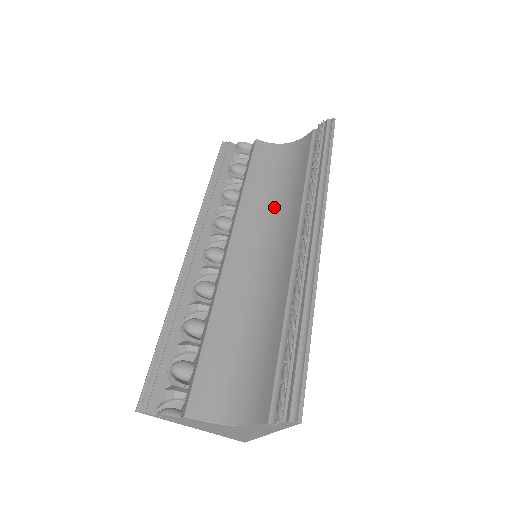
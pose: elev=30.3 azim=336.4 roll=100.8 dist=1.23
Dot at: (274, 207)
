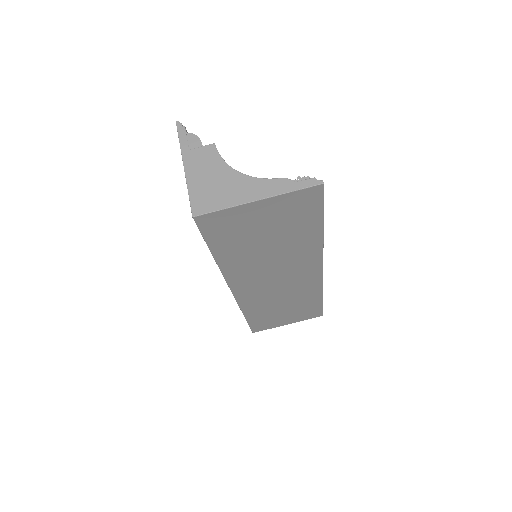
Dot at: occluded
